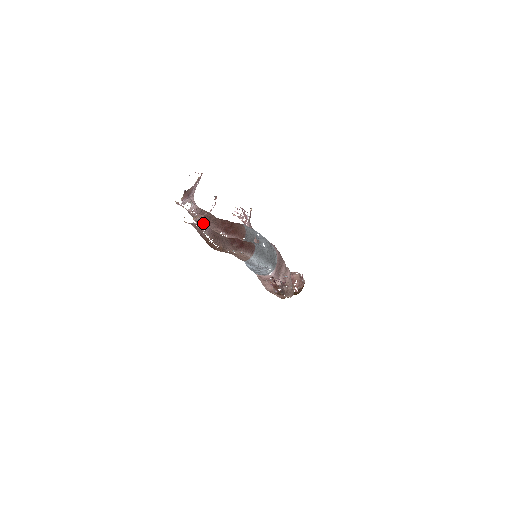
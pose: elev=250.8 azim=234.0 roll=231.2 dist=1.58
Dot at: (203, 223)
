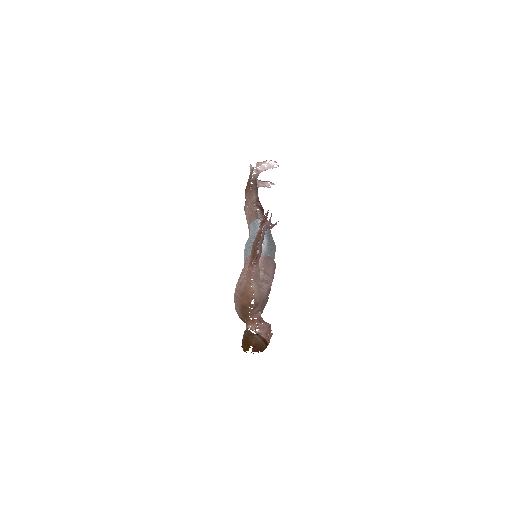
Dot at: (258, 173)
